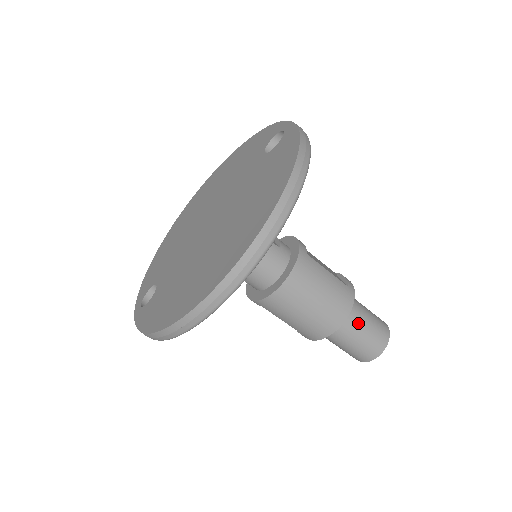
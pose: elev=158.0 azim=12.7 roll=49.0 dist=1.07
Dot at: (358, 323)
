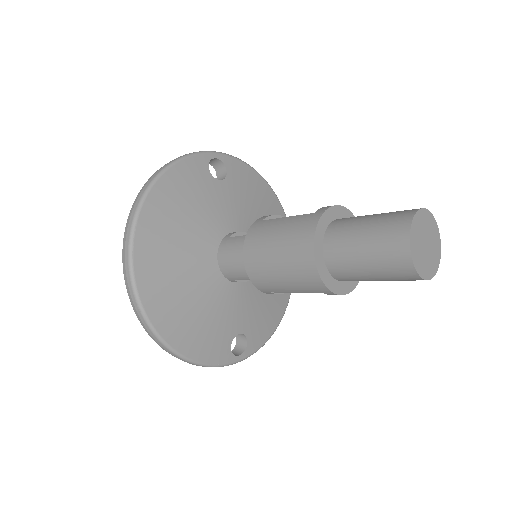
Dot at: (350, 237)
